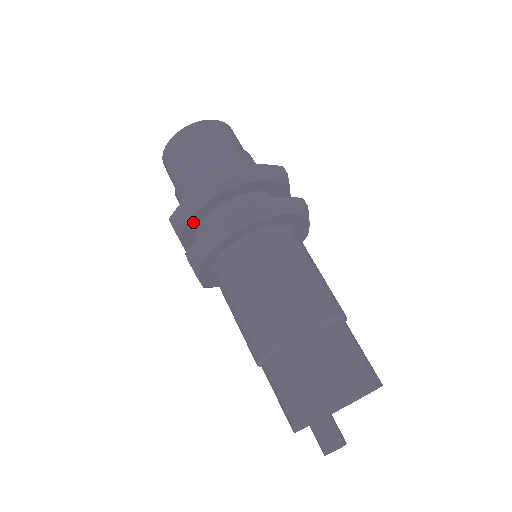
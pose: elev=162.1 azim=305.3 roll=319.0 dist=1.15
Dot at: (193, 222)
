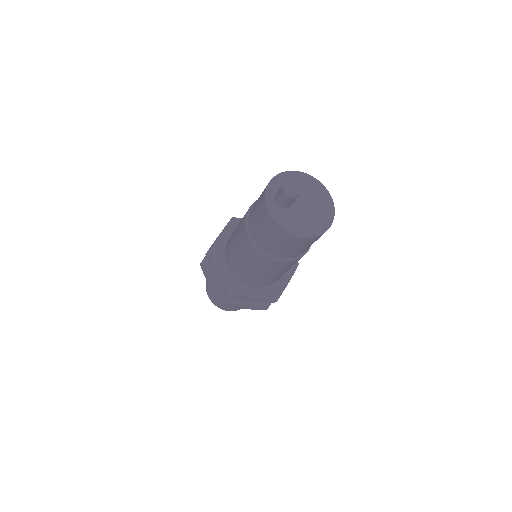
Dot at: occluded
